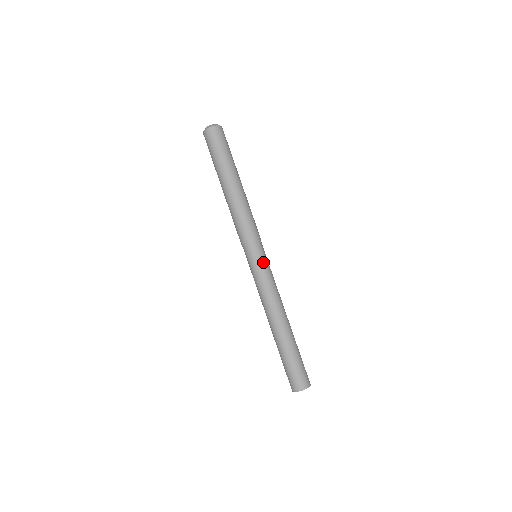
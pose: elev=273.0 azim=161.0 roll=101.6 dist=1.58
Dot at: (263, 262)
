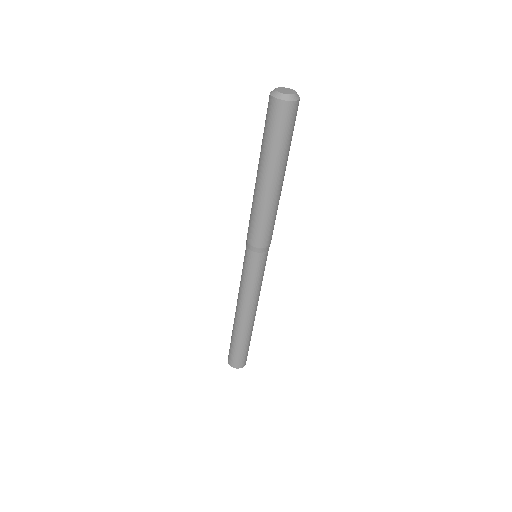
Dot at: (260, 270)
